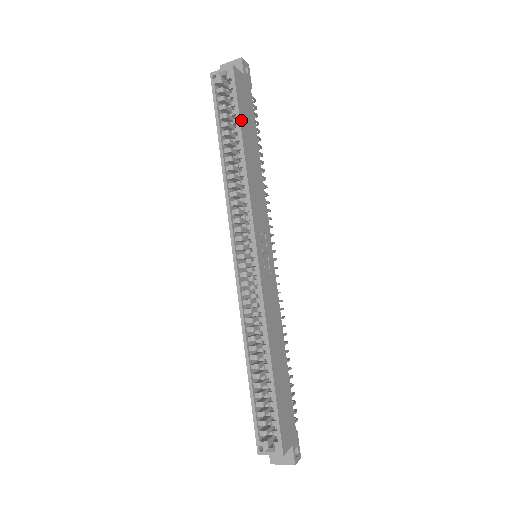
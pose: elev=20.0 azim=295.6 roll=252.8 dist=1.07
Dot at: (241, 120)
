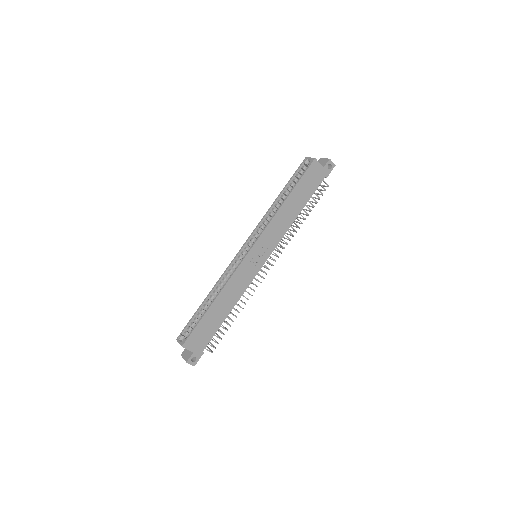
Dot at: (297, 186)
